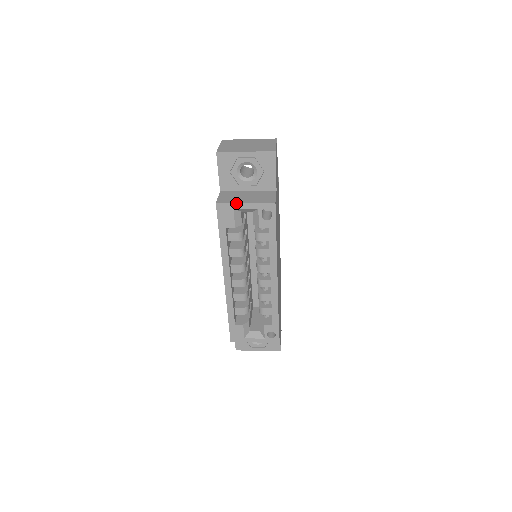
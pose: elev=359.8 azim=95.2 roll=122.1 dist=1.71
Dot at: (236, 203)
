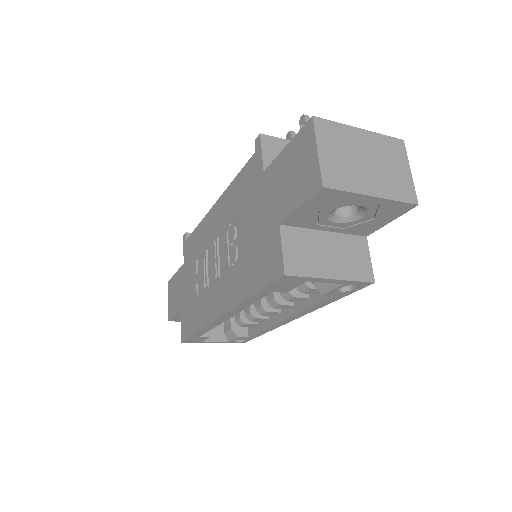
Dot at: (317, 278)
